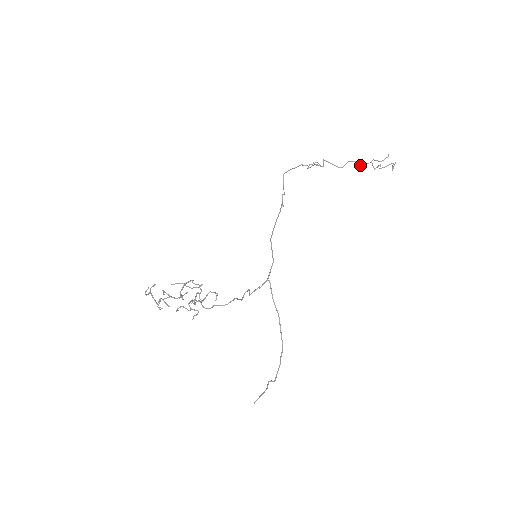
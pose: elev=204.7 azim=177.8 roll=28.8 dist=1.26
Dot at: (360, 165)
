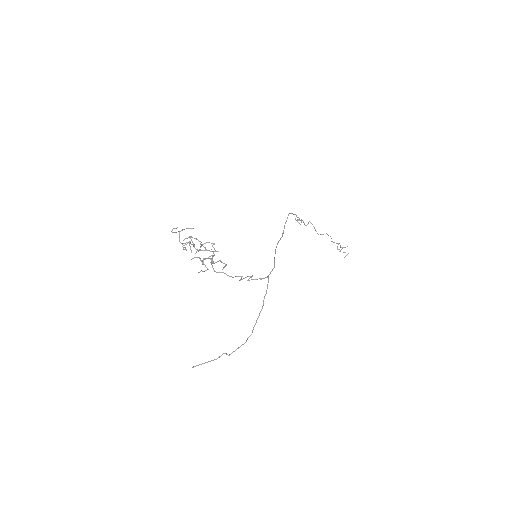
Dot at: (331, 241)
